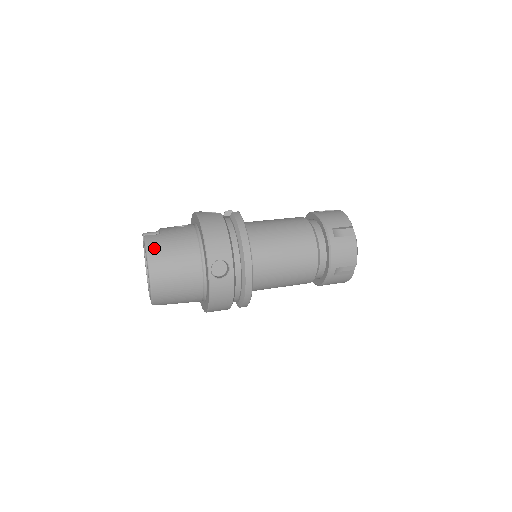
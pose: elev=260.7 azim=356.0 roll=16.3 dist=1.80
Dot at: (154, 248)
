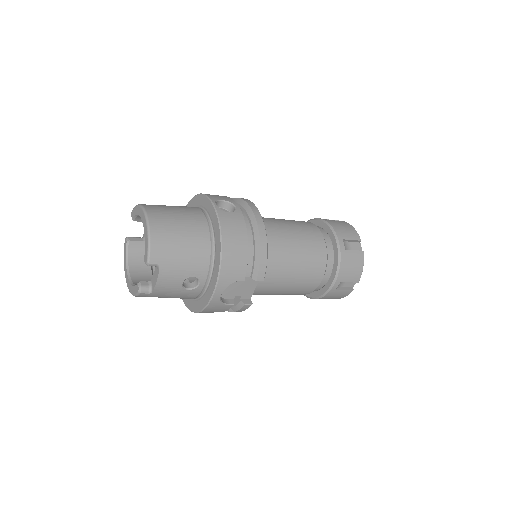
Dot at: occluded
